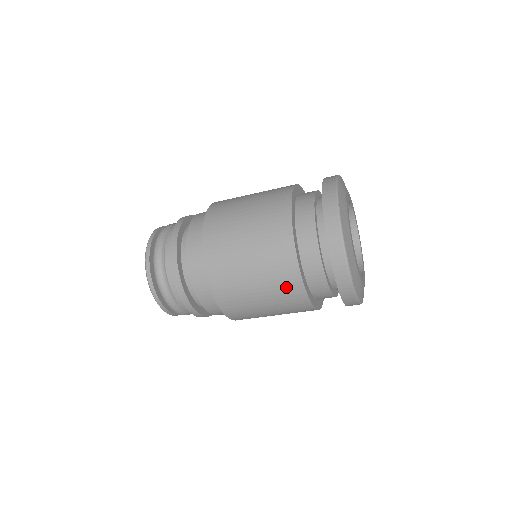
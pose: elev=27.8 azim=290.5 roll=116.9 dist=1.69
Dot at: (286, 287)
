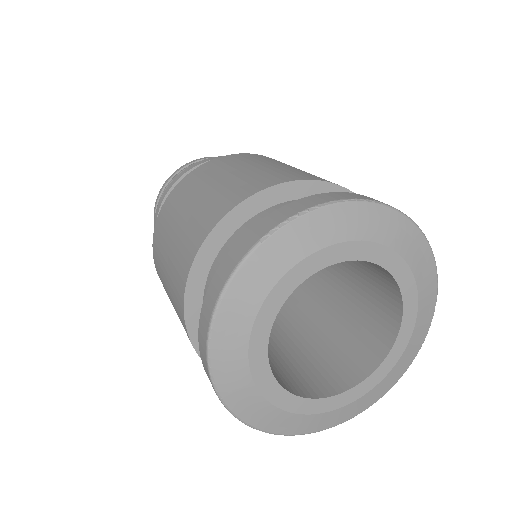
Dot at: occluded
